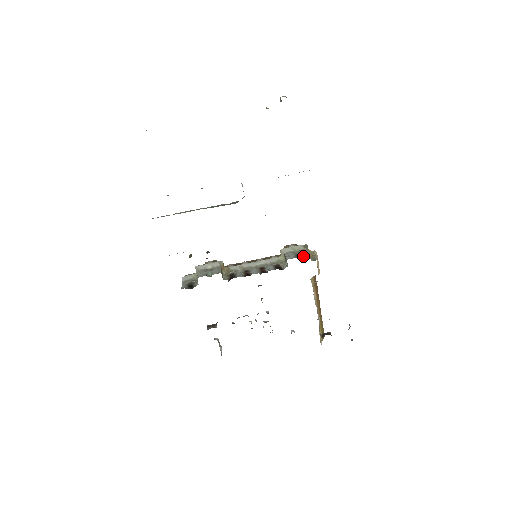
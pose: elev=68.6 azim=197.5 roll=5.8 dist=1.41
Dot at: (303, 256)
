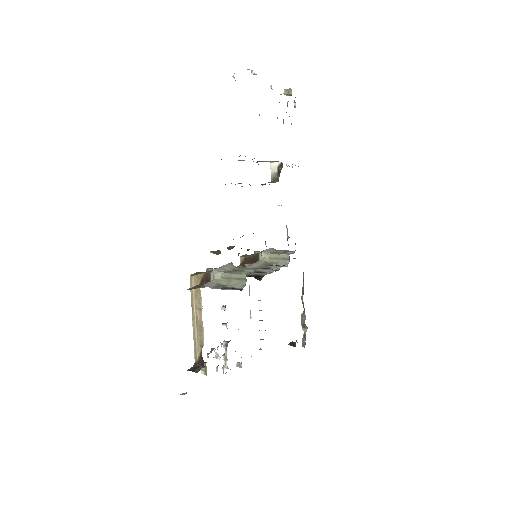
Dot at: (294, 252)
